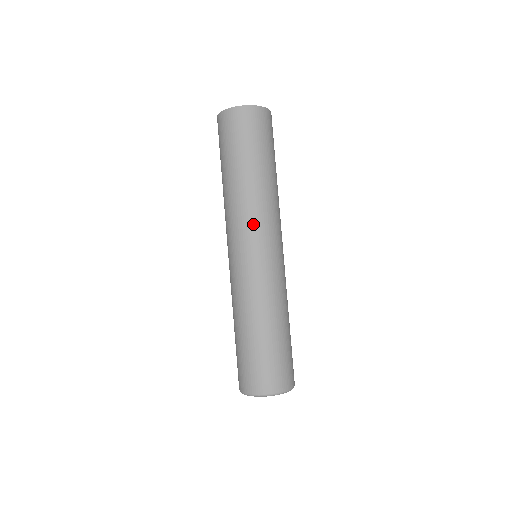
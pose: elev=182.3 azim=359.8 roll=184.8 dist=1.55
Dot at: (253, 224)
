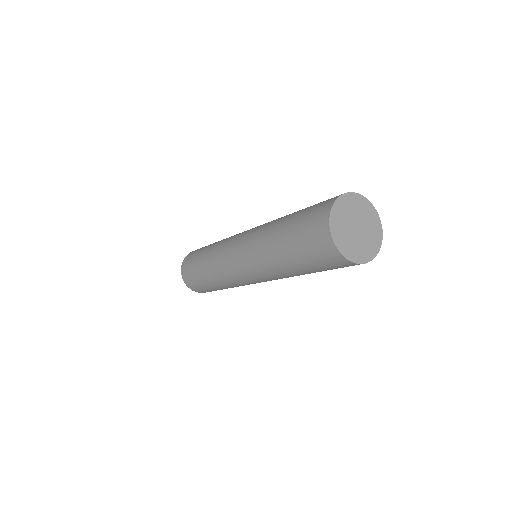
Dot at: (251, 264)
